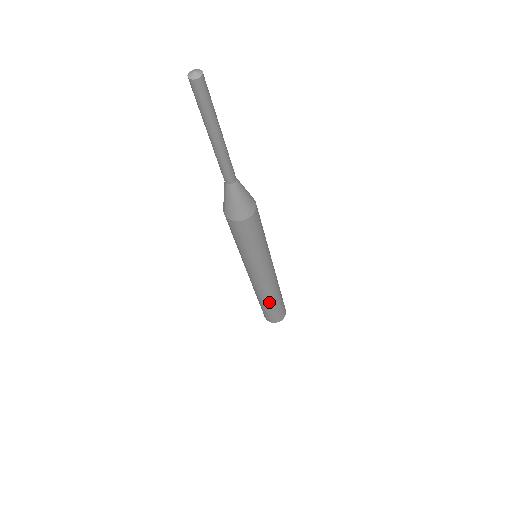
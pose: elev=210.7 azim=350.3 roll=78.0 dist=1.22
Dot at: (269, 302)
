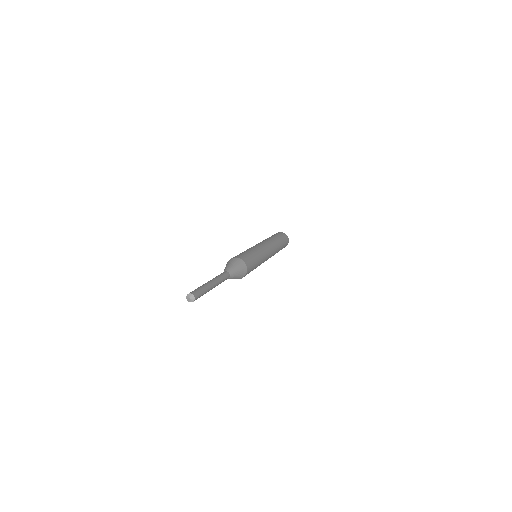
Dot at: occluded
